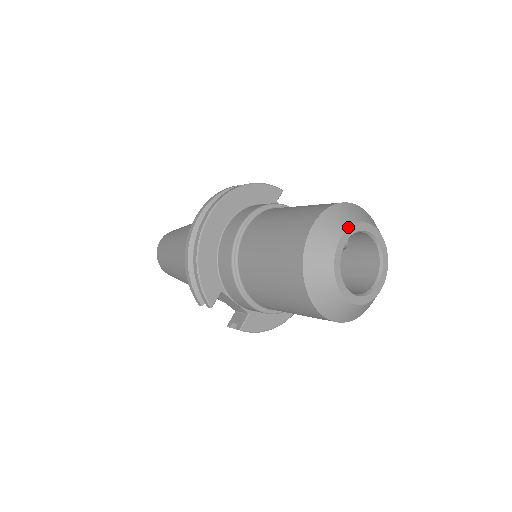
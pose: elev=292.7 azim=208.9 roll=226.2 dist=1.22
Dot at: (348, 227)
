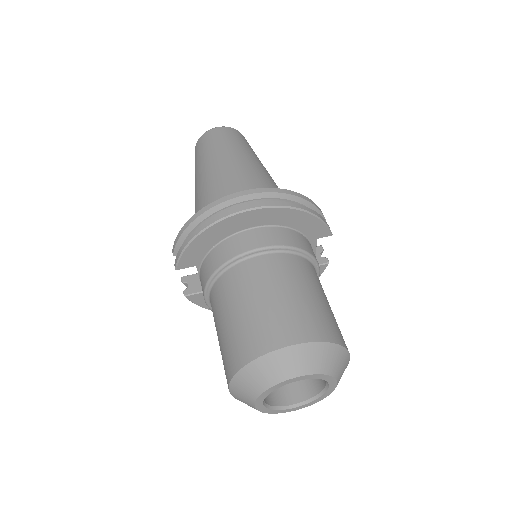
Dot at: (313, 374)
